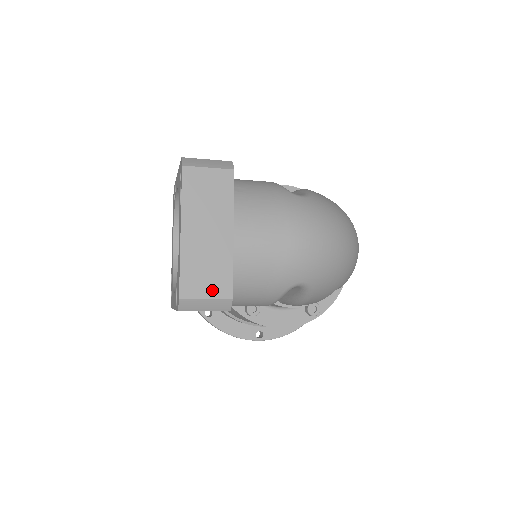
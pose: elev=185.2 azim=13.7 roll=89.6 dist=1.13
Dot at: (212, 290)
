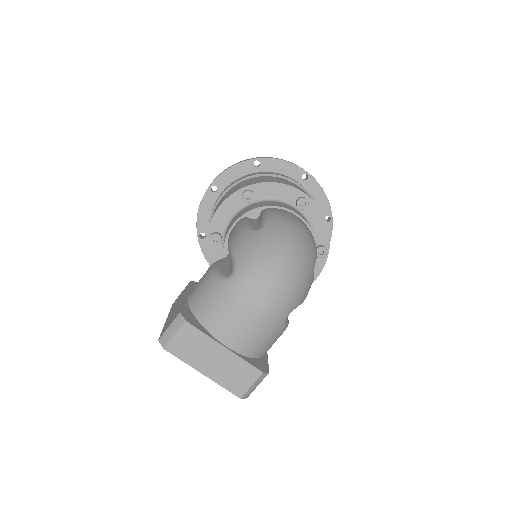
Dot at: (249, 380)
